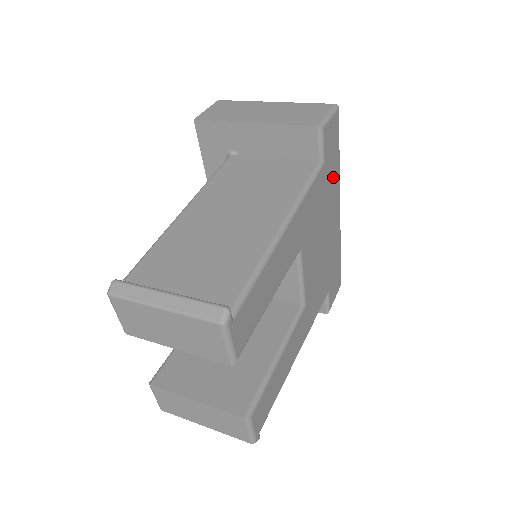
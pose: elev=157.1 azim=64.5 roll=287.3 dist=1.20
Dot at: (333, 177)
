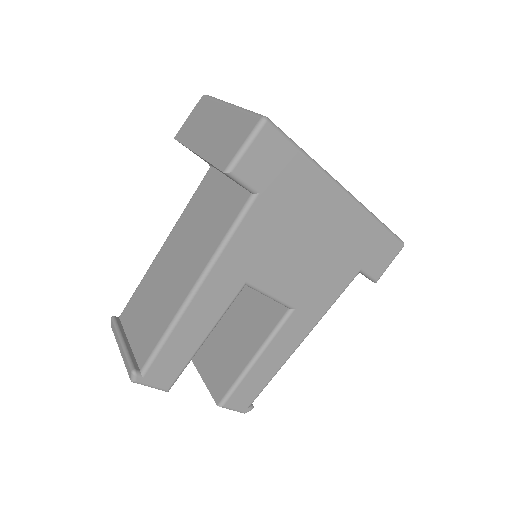
Dot at: (298, 185)
